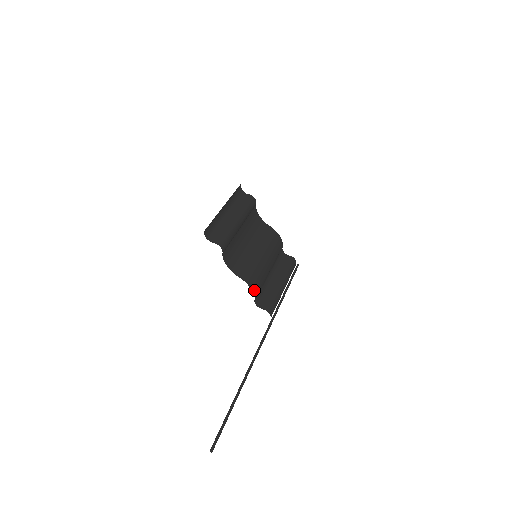
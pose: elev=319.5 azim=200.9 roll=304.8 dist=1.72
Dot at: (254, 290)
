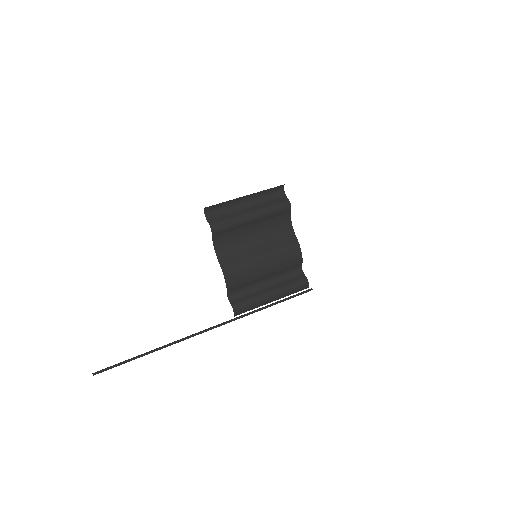
Dot at: (229, 283)
